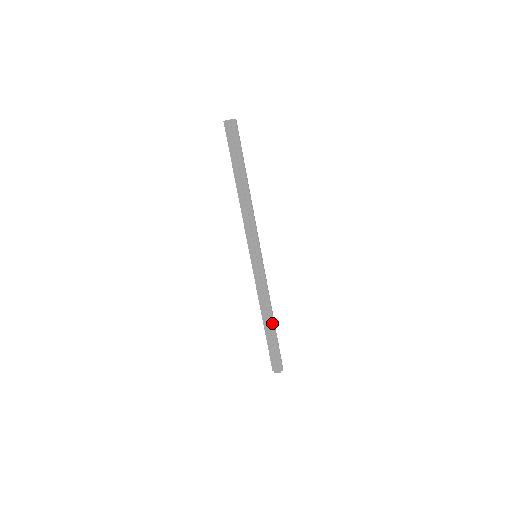
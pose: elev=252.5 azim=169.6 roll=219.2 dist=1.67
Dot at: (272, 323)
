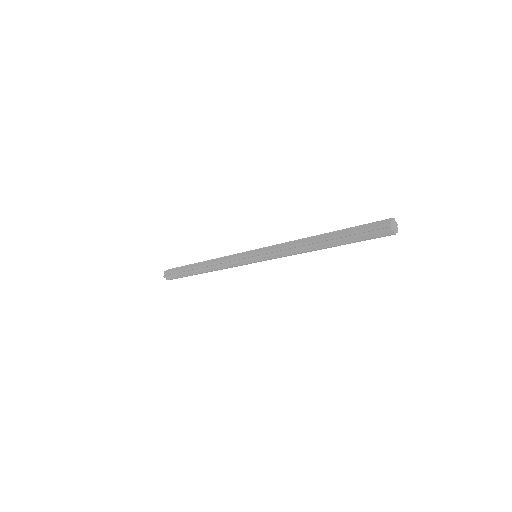
Dot at: occluded
